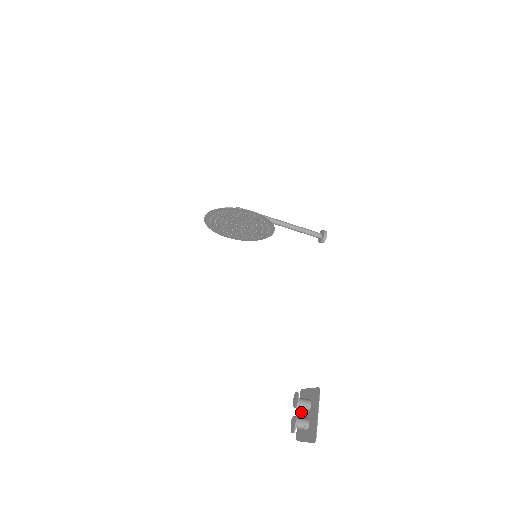
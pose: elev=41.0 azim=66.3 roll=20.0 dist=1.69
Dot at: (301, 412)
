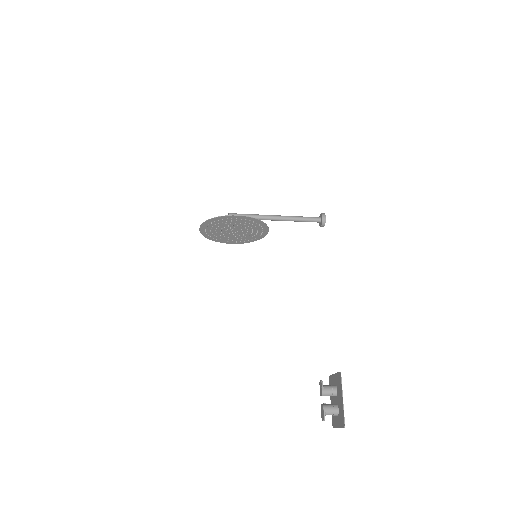
Dot at: (332, 399)
